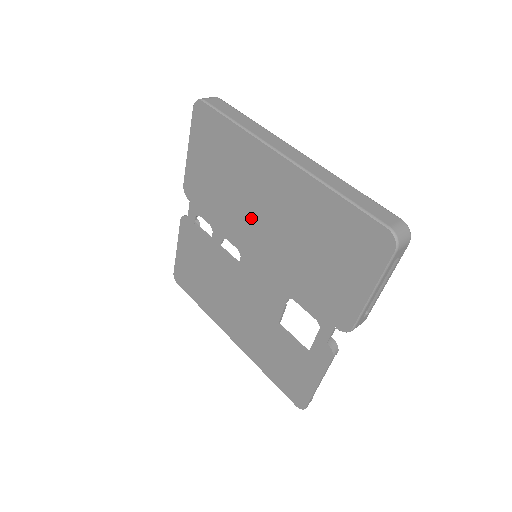
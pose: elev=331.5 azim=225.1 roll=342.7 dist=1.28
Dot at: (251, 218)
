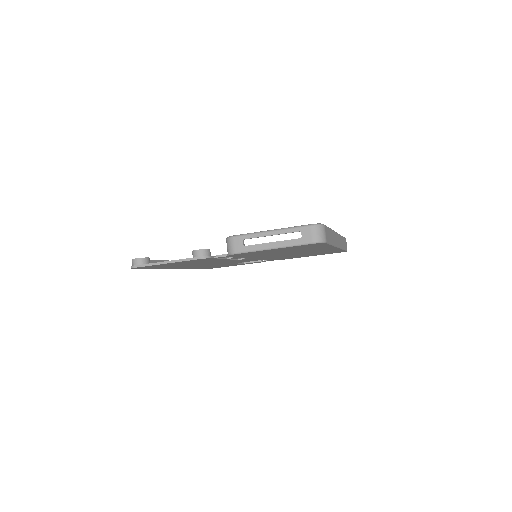
Dot at: occluded
